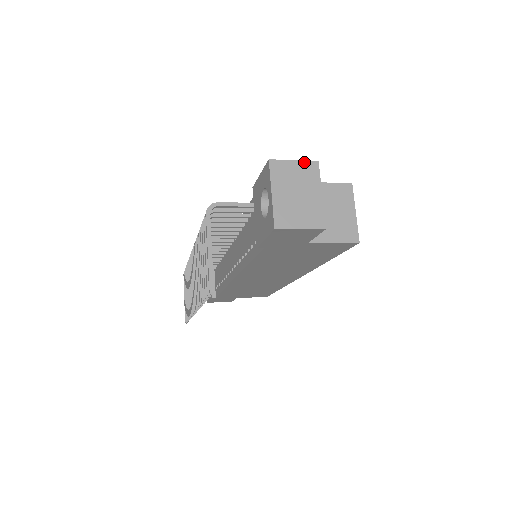
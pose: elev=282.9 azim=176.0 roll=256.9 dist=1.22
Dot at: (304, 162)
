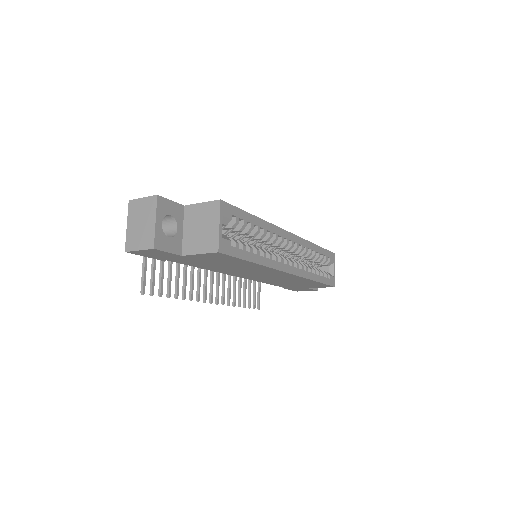
Dot at: (148, 198)
